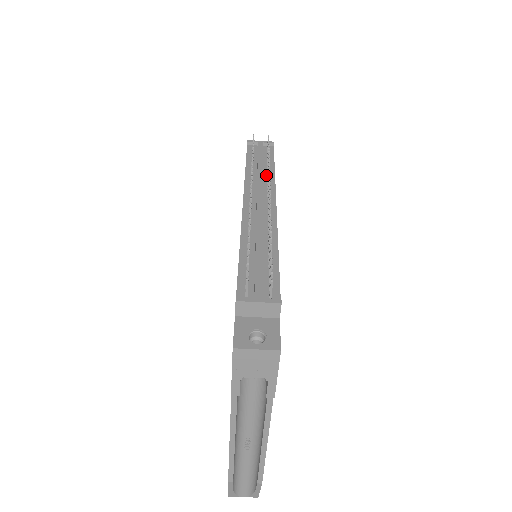
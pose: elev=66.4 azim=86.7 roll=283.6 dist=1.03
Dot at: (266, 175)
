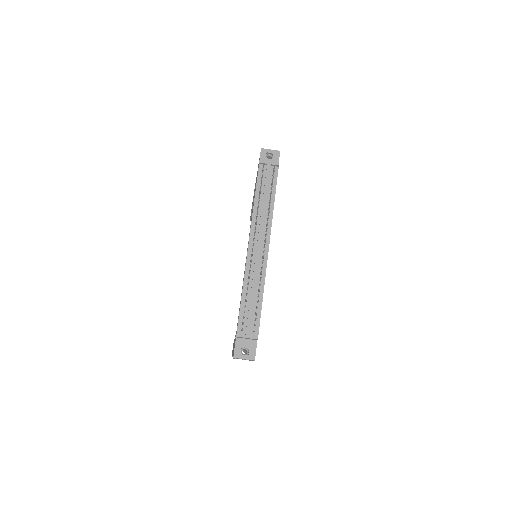
Dot at: (267, 210)
